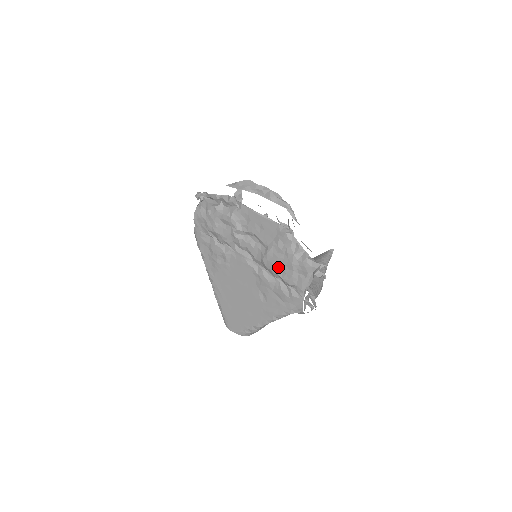
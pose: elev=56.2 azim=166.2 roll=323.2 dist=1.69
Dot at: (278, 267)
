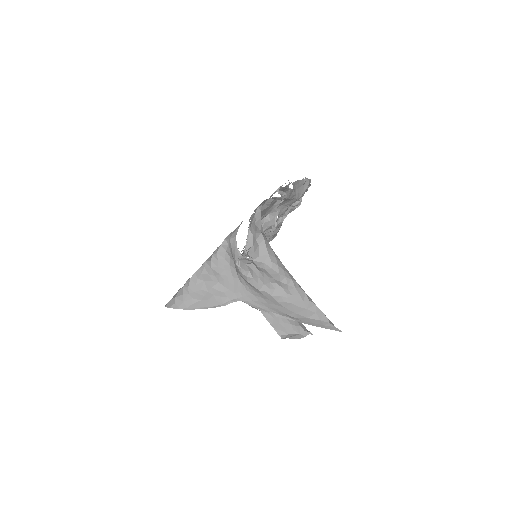
Dot at: occluded
